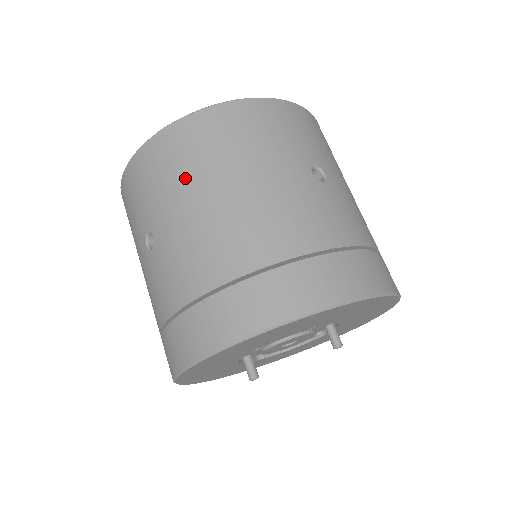
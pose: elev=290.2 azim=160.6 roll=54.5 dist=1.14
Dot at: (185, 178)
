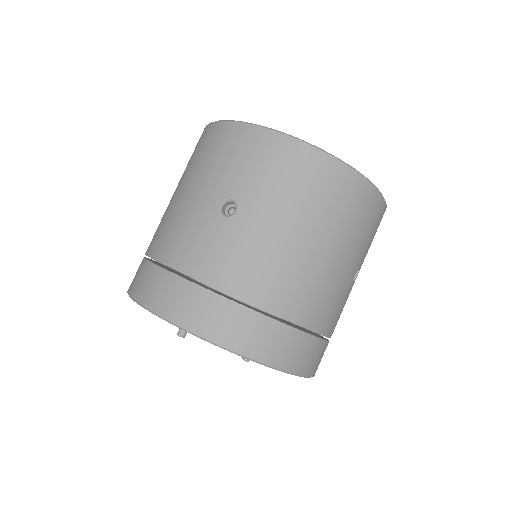
Dot at: (301, 206)
